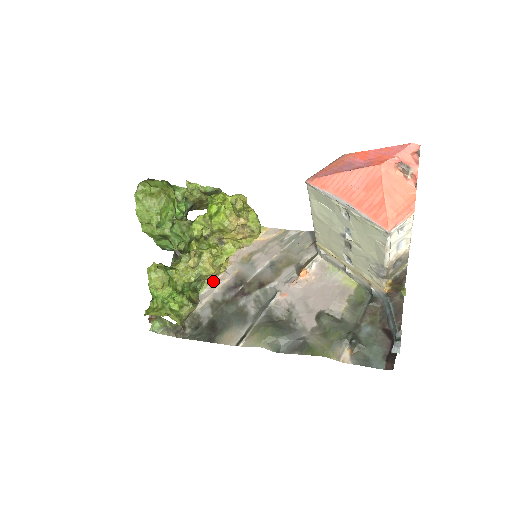
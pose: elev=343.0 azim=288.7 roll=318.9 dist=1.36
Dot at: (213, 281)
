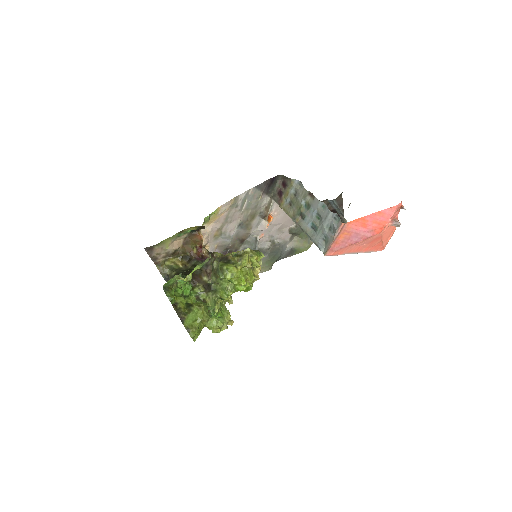
Dot at: occluded
